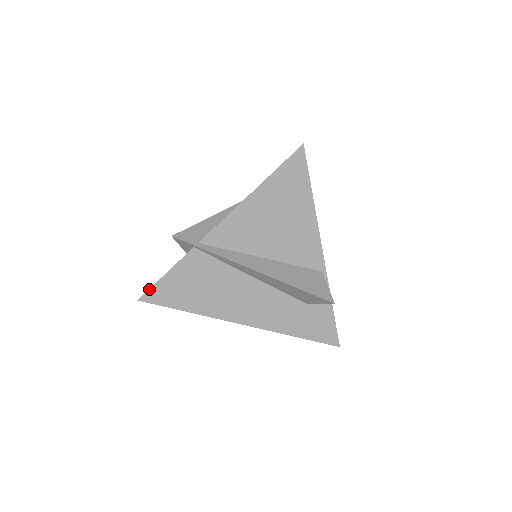
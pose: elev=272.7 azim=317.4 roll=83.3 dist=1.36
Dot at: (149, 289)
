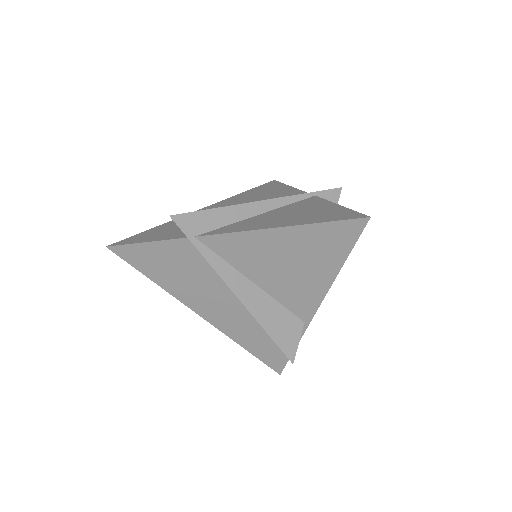
Dot at: (122, 245)
